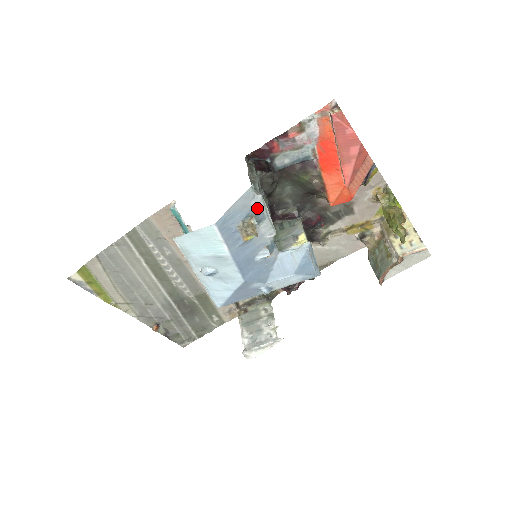
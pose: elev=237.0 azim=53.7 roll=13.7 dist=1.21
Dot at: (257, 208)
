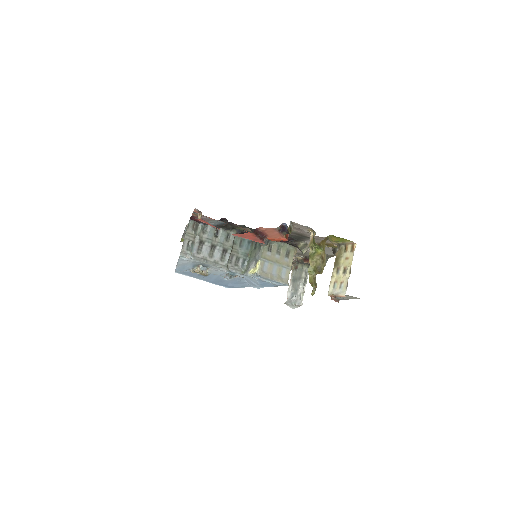
Dot at: (197, 262)
